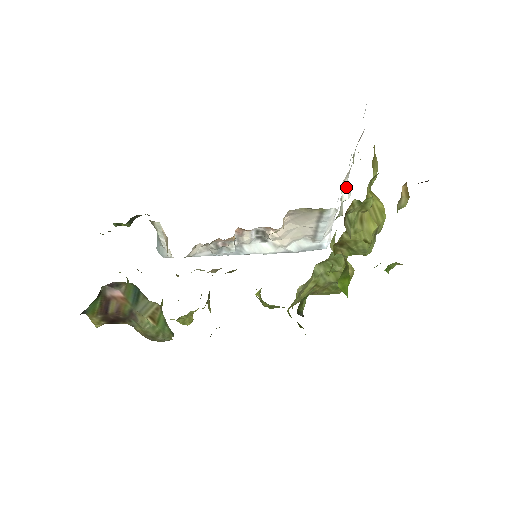
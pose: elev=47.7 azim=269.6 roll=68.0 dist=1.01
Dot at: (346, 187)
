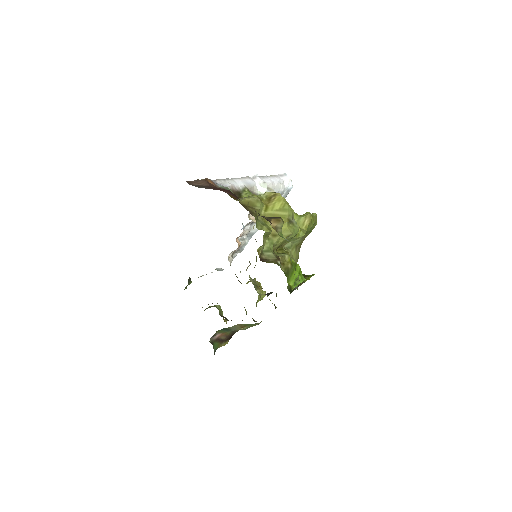
Dot at: (259, 187)
